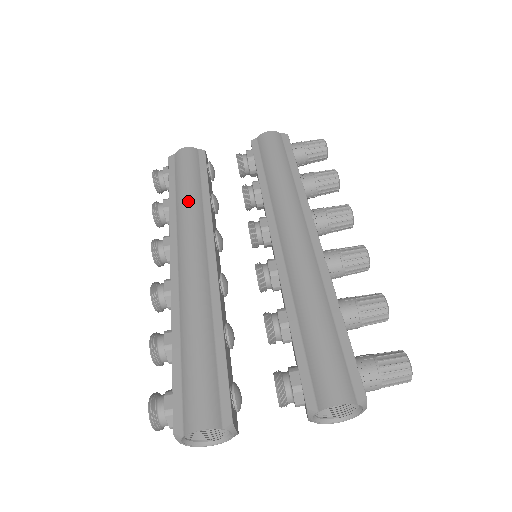
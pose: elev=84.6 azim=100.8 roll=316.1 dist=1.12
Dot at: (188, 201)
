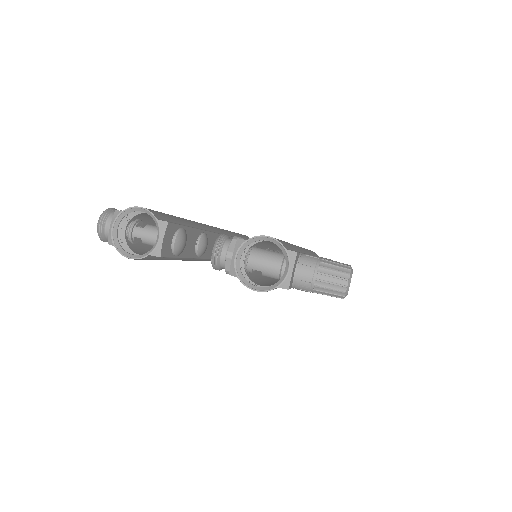
Dot at: (227, 230)
